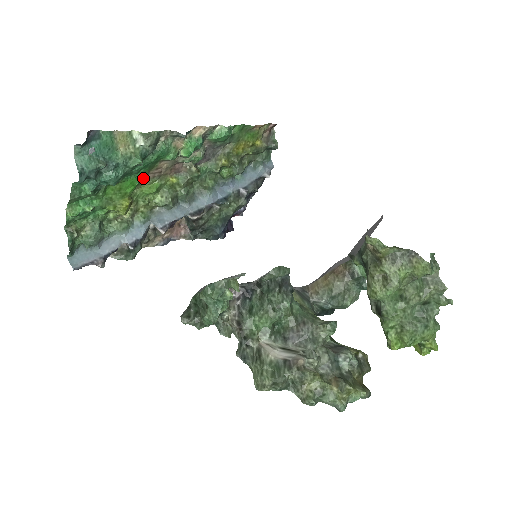
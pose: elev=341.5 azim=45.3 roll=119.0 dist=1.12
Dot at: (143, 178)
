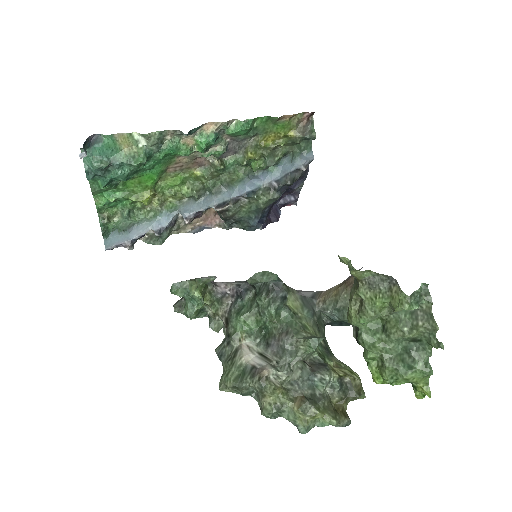
Dot at: (162, 172)
